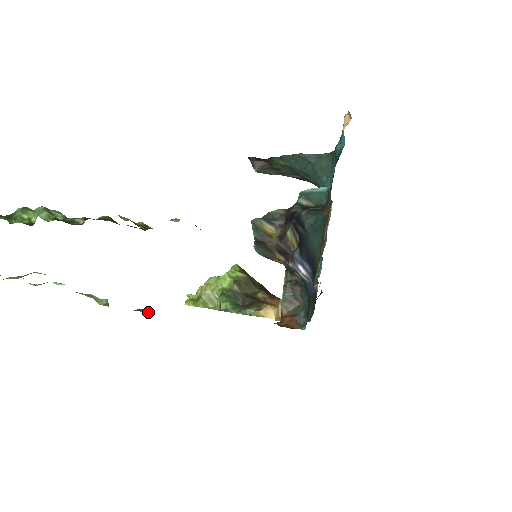
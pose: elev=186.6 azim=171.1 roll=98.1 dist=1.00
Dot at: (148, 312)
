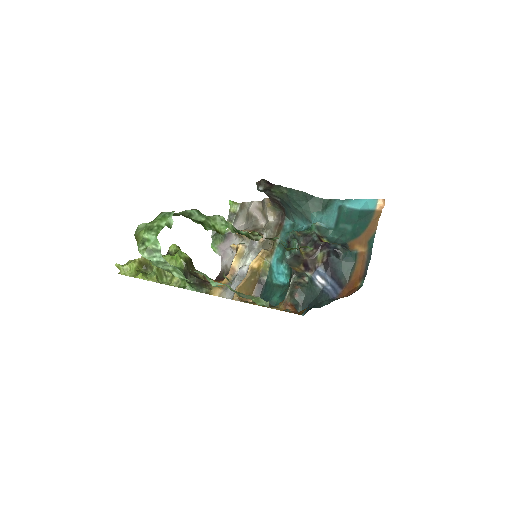
Dot at: (288, 311)
